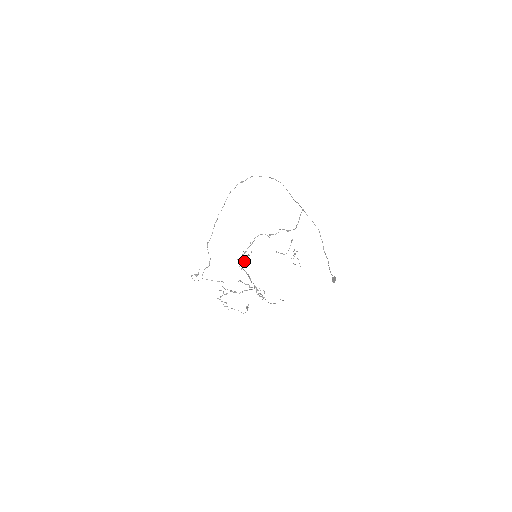
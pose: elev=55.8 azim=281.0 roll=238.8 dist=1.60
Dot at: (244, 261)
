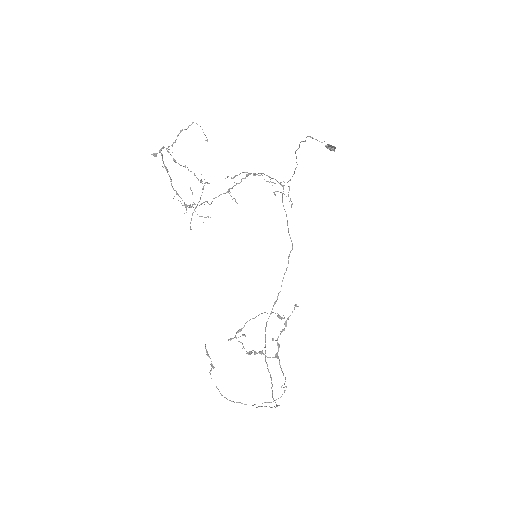
Dot at: (189, 205)
